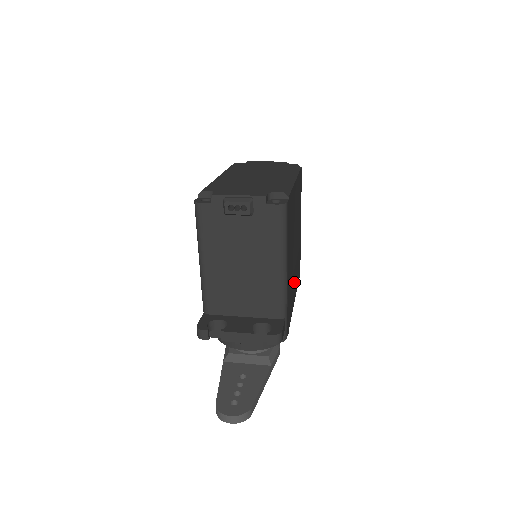
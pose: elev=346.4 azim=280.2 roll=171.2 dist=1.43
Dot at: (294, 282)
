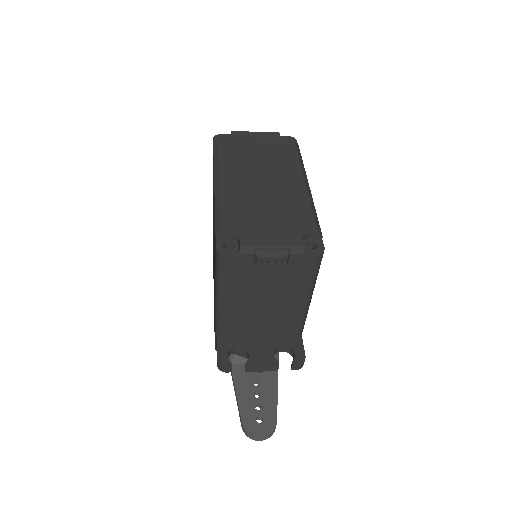
Dot at: occluded
